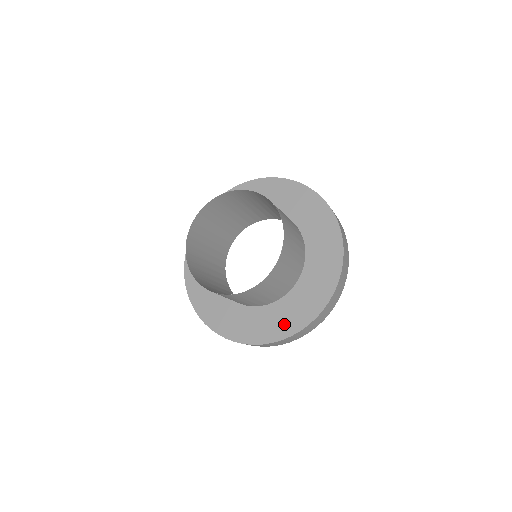
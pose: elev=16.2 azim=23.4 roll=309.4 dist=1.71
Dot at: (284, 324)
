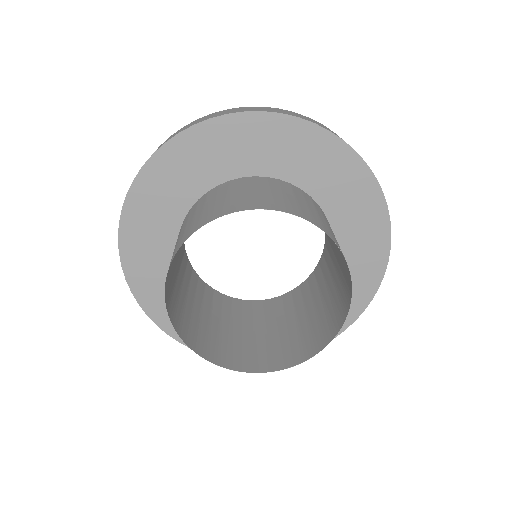
Dot at: occluded
